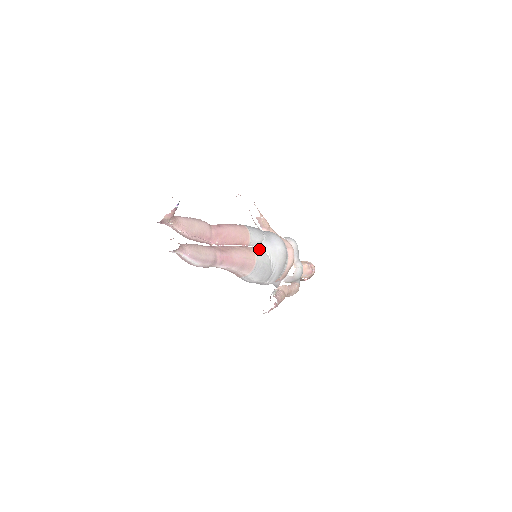
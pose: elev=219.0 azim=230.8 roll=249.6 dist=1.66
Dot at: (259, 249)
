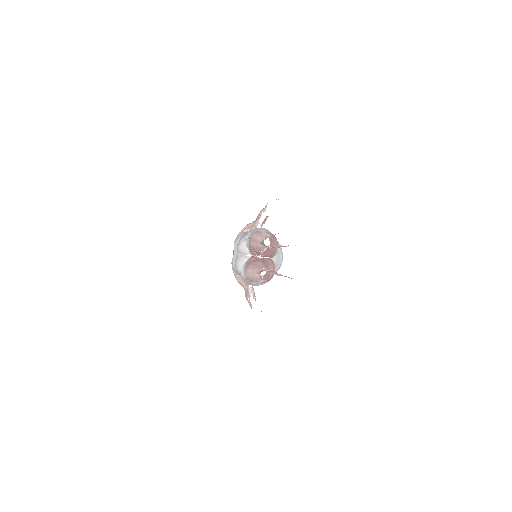
Dot at: occluded
